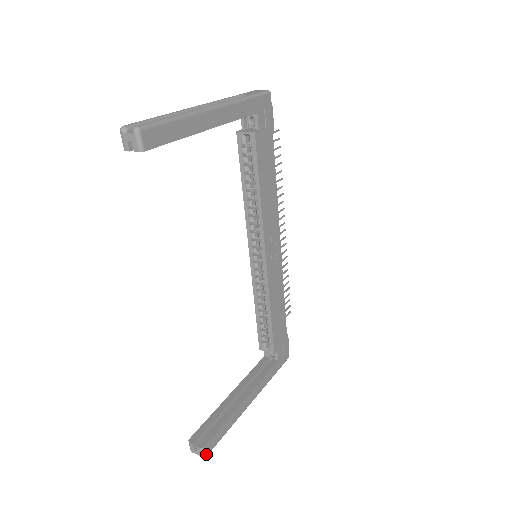
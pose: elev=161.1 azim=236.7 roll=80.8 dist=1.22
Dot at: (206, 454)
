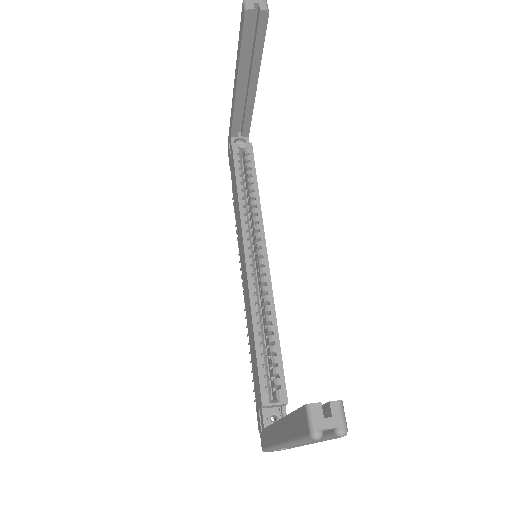
Dot at: (345, 425)
